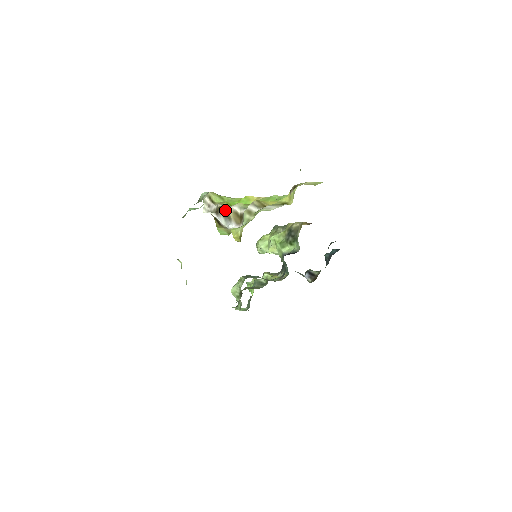
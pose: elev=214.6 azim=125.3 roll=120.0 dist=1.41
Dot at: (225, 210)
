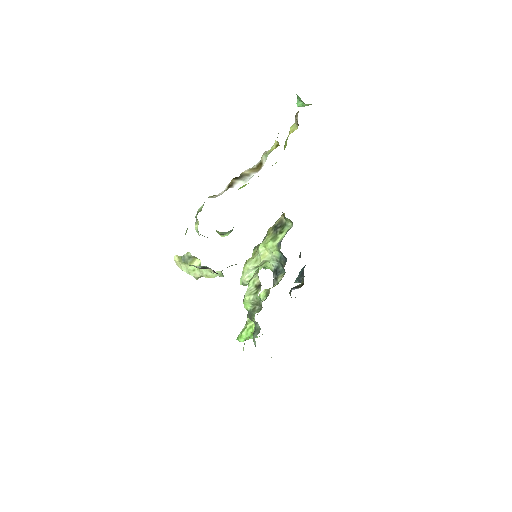
Dot at: (241, 174)
